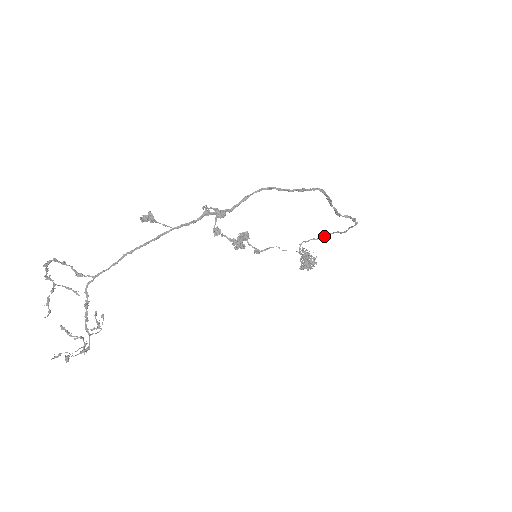
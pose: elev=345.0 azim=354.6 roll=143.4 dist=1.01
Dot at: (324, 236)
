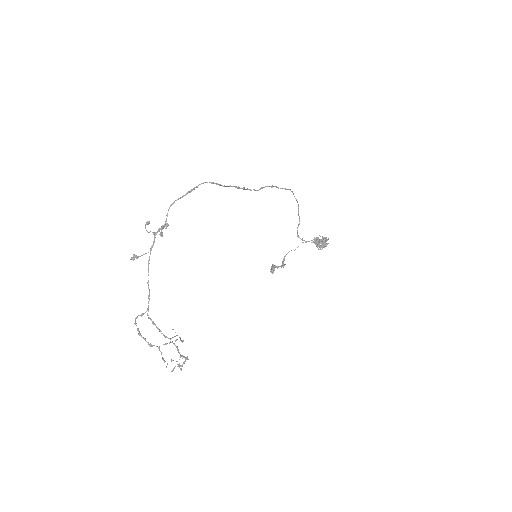
Dot at: occluded
